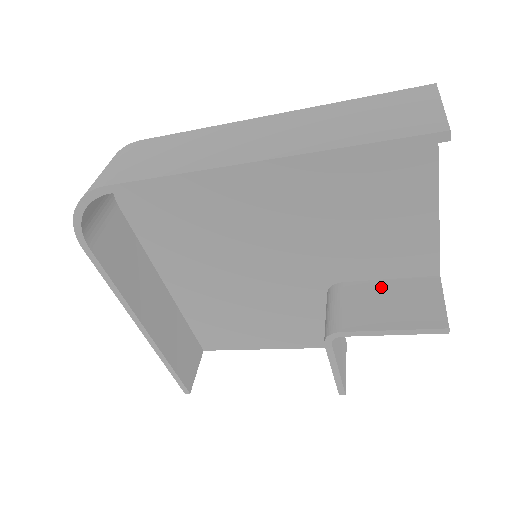
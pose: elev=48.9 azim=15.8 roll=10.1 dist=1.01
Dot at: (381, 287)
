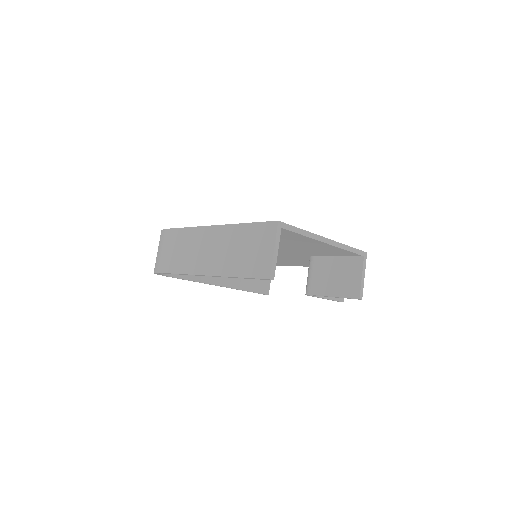
Dot at: (332, 263)
